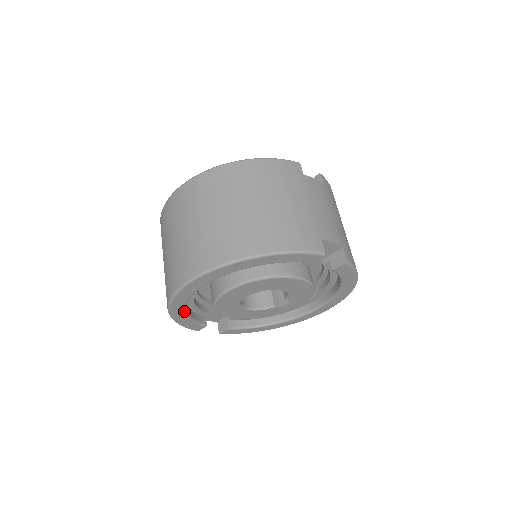
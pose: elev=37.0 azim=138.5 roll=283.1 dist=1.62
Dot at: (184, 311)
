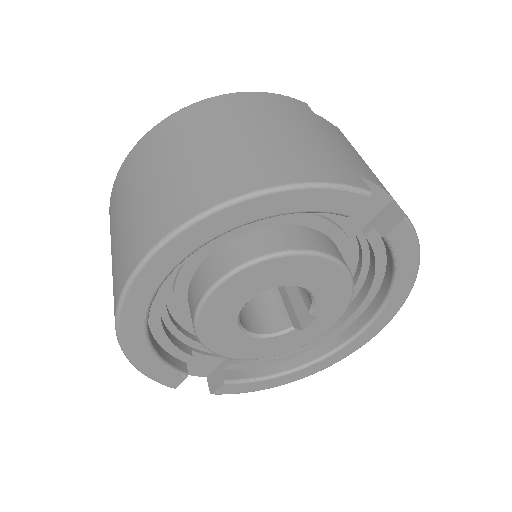
Dot at: (145, 339)
